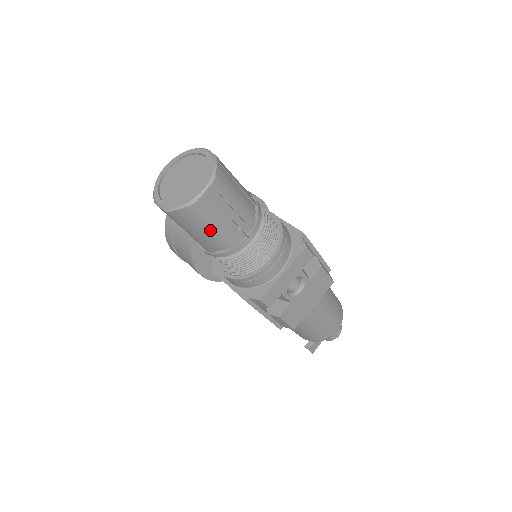
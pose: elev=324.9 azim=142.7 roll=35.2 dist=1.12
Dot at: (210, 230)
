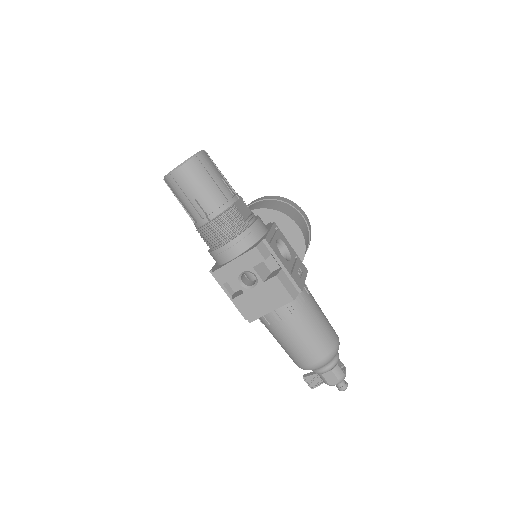
Dot at: (183, 201)
